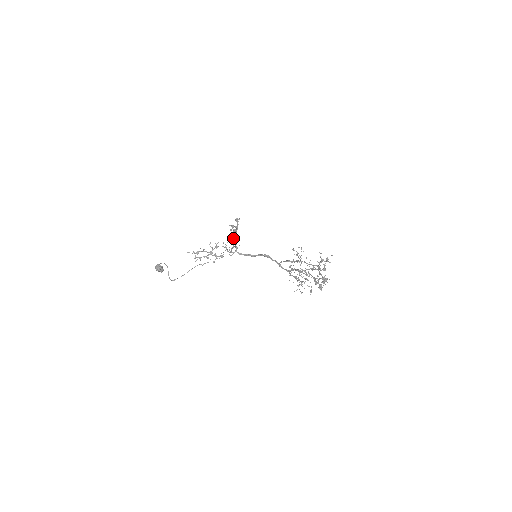
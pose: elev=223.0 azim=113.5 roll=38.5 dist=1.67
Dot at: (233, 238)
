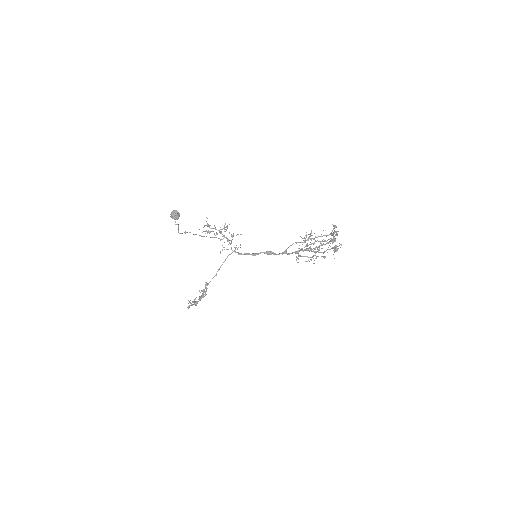
Dot at: (203, 293)
